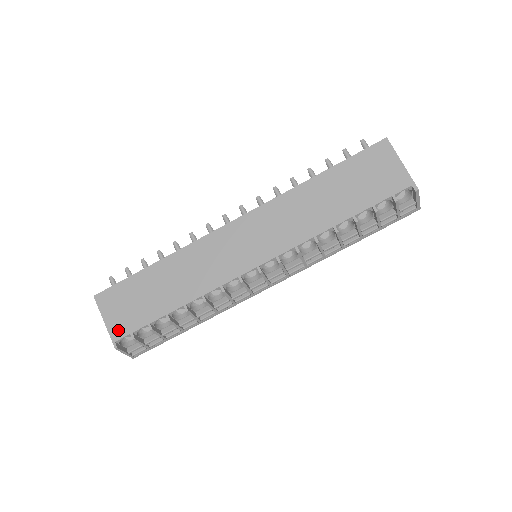
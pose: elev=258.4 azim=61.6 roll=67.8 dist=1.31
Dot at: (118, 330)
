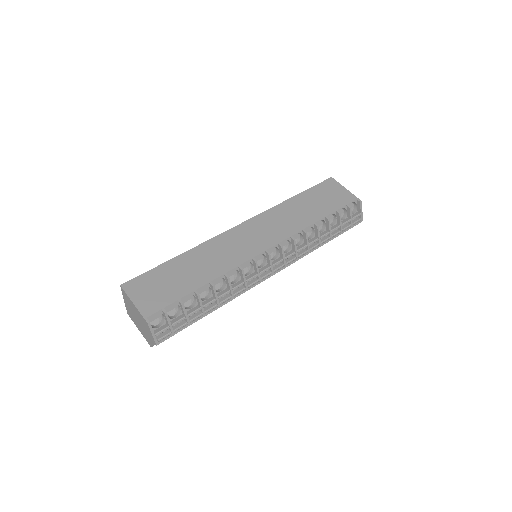
Dot at: (149, 308)
